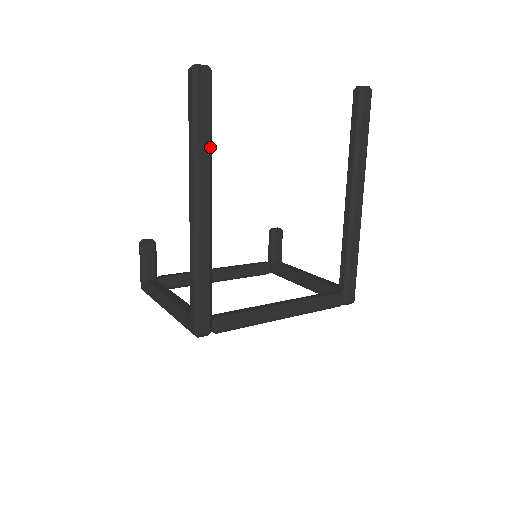
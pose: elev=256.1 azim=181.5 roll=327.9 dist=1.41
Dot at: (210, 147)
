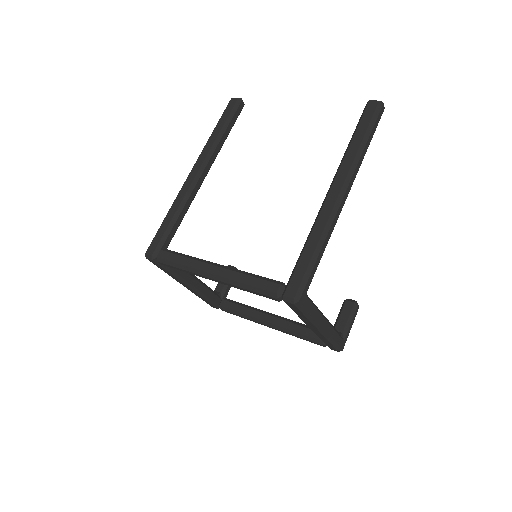
Dot at: (218, 136)
